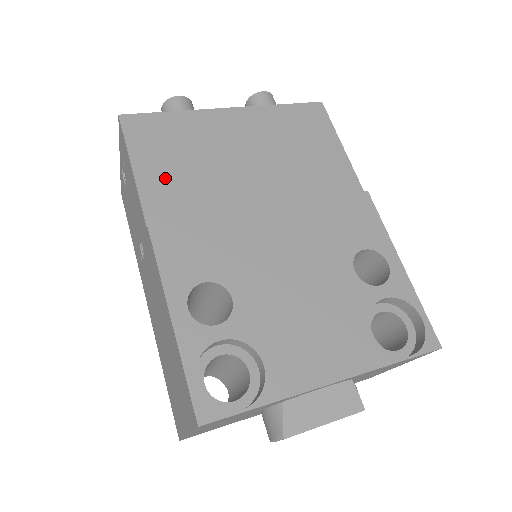
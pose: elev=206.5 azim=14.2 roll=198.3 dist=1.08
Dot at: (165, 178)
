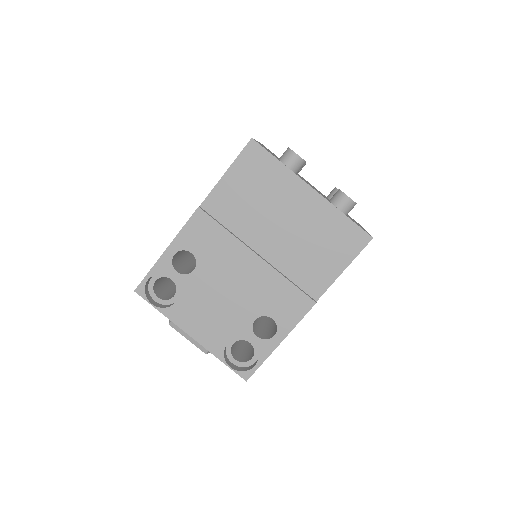
Dot at: (233, 193)
